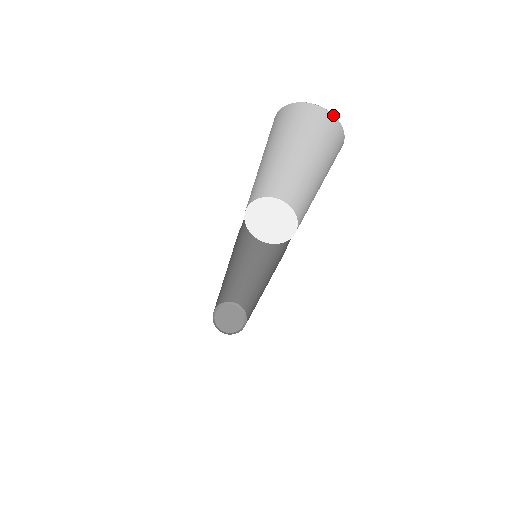
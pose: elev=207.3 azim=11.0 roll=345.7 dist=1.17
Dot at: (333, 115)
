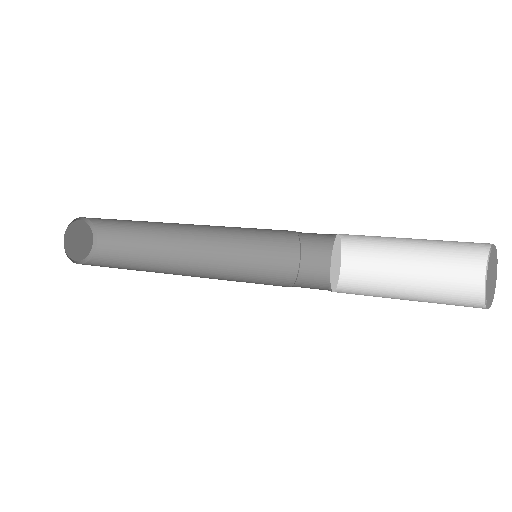
Dot at: (494, 246)
